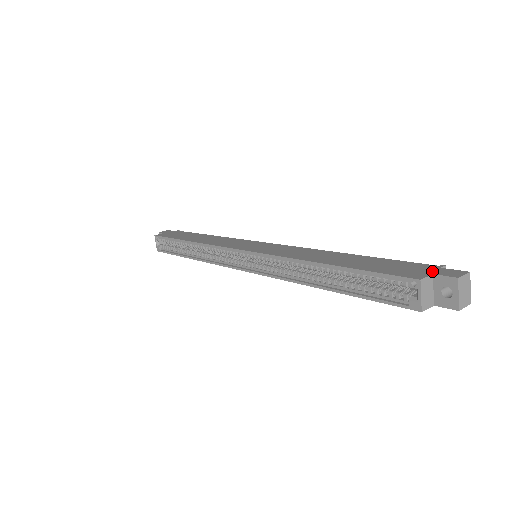
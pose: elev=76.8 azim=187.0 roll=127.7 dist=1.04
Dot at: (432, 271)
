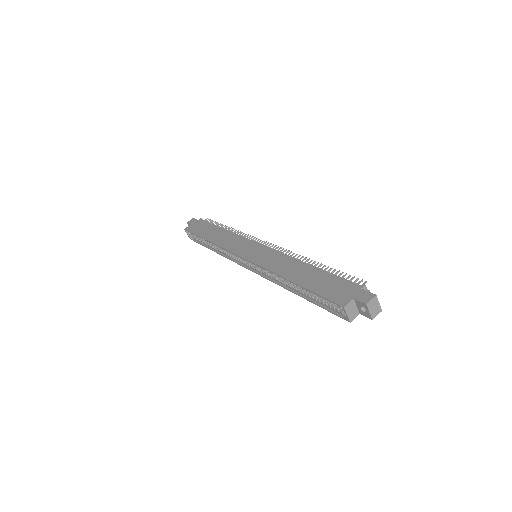
Dot at: (354, 294)
